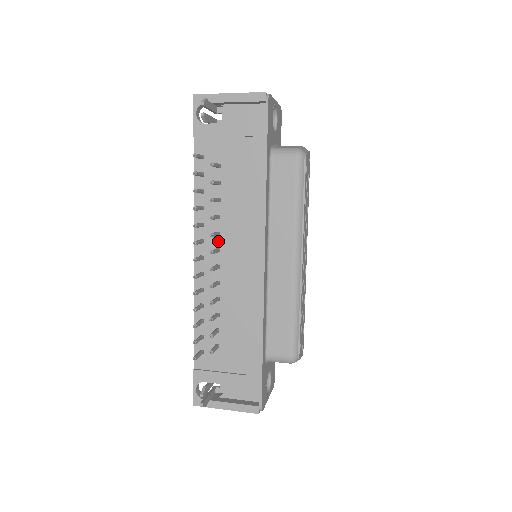
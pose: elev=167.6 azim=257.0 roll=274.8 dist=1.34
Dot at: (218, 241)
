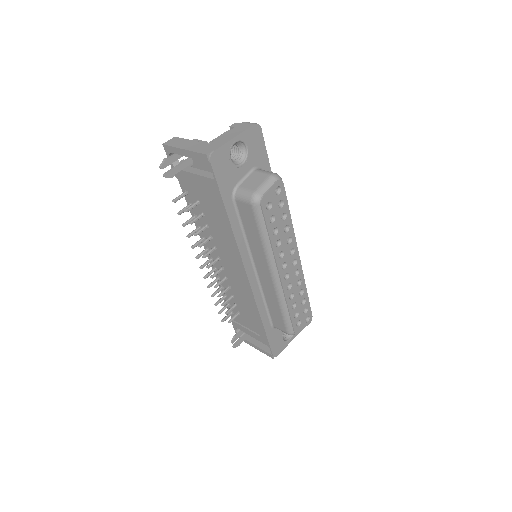
Dot at: (217, 252)
